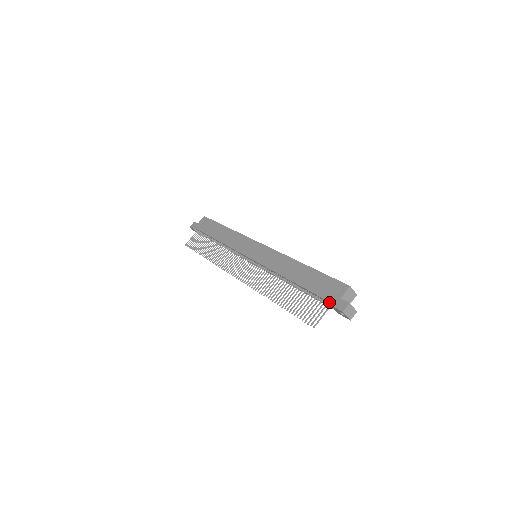
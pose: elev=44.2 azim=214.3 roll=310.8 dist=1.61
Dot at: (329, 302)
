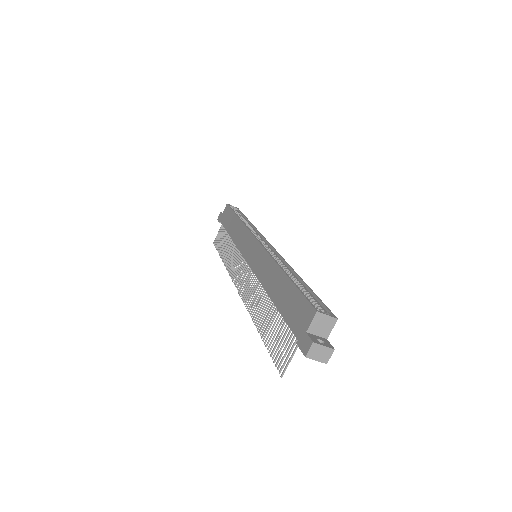
Dot at: (296, 337)
